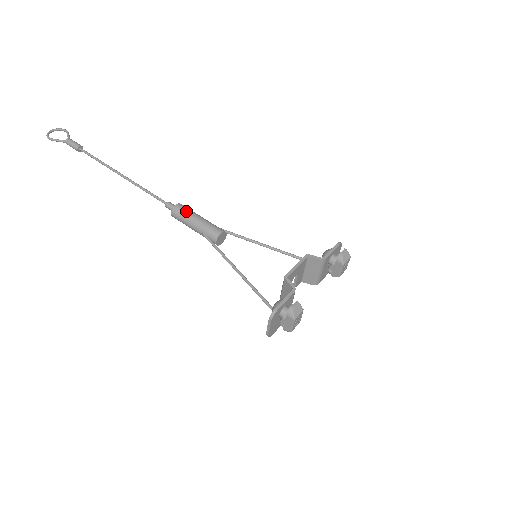
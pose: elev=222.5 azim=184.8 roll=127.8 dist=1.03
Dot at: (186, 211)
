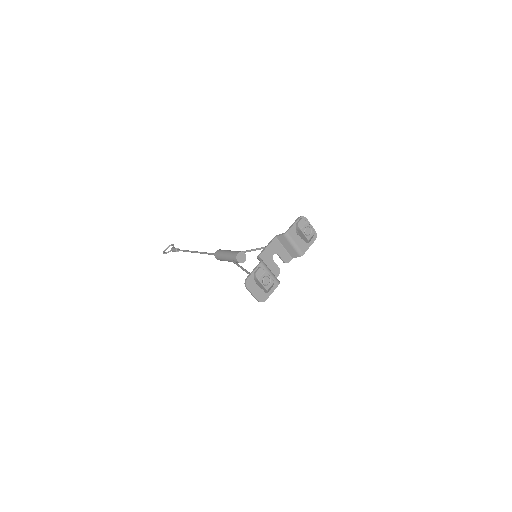
Dot at: (221, 252)
